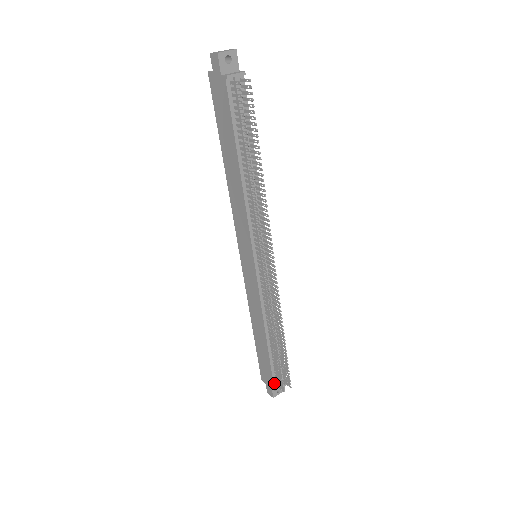
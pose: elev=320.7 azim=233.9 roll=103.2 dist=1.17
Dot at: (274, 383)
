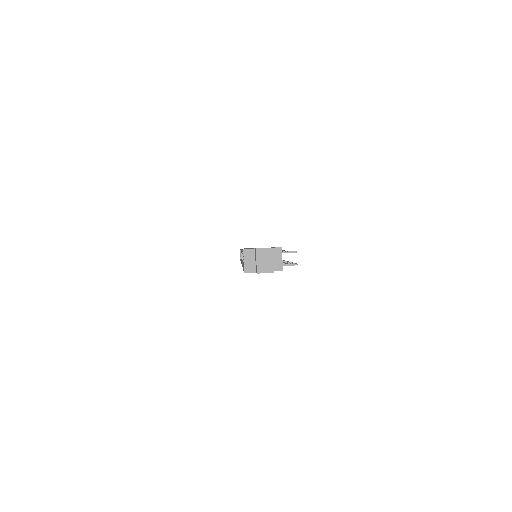
Dot at: occluded
